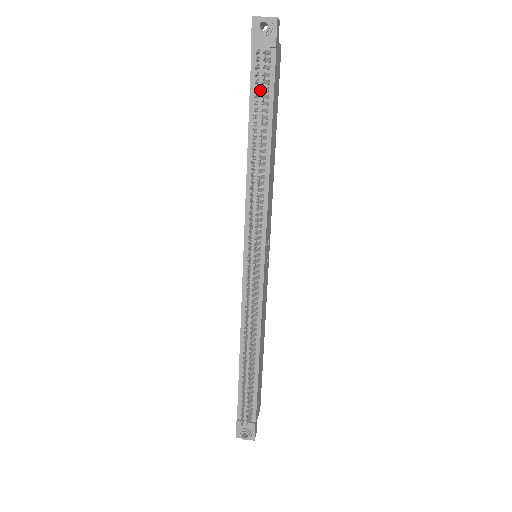
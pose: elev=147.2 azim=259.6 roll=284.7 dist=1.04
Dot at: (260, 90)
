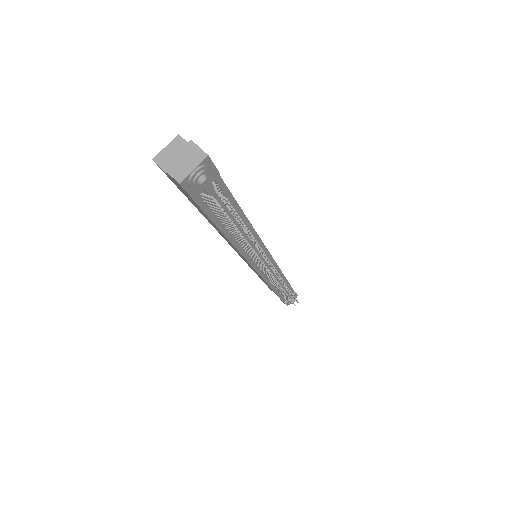
Dot at: occluded
